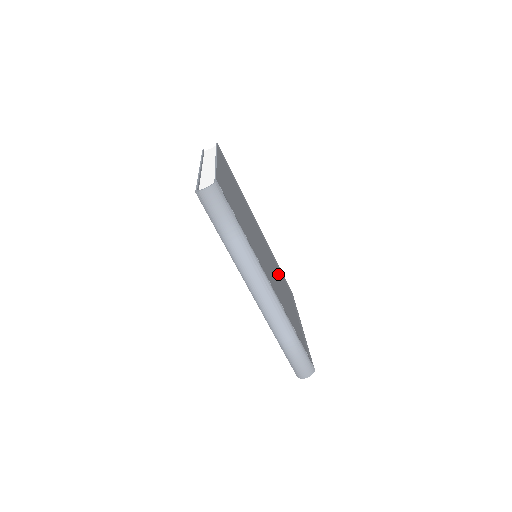
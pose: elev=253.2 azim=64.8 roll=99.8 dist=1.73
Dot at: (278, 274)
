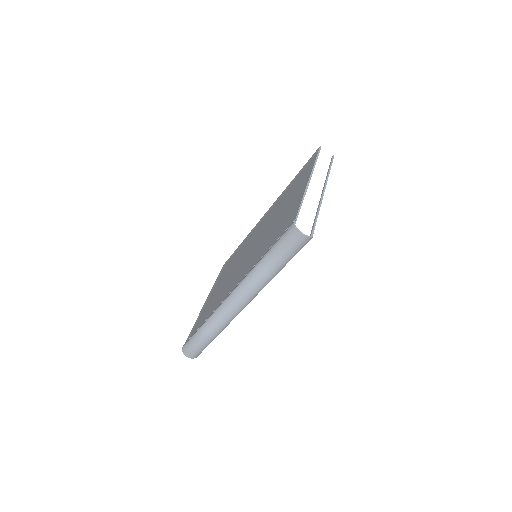
Dot at: occluded
